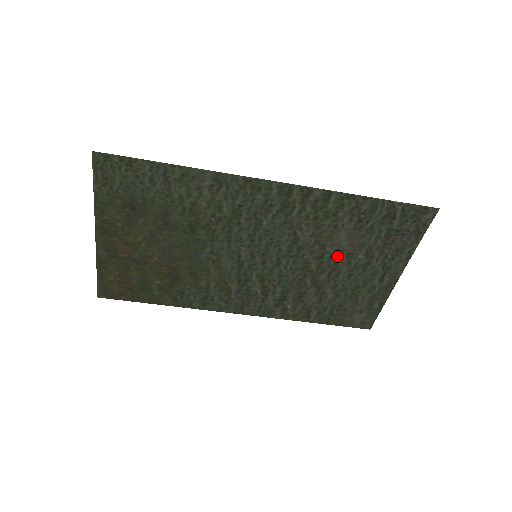
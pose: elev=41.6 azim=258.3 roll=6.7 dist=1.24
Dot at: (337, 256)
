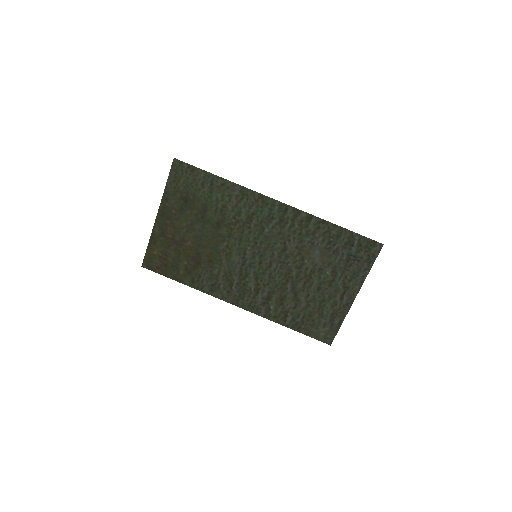
Dot at: (311, 269)
